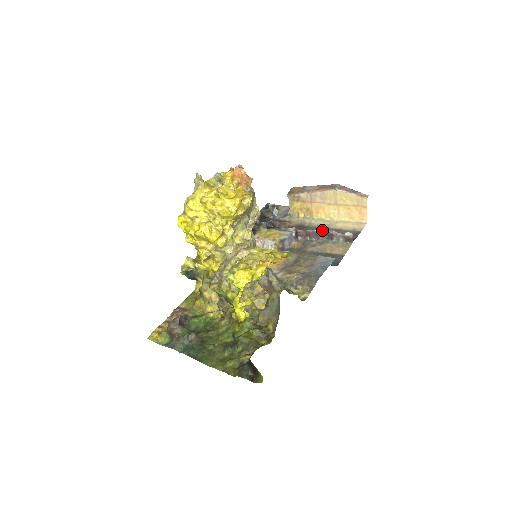
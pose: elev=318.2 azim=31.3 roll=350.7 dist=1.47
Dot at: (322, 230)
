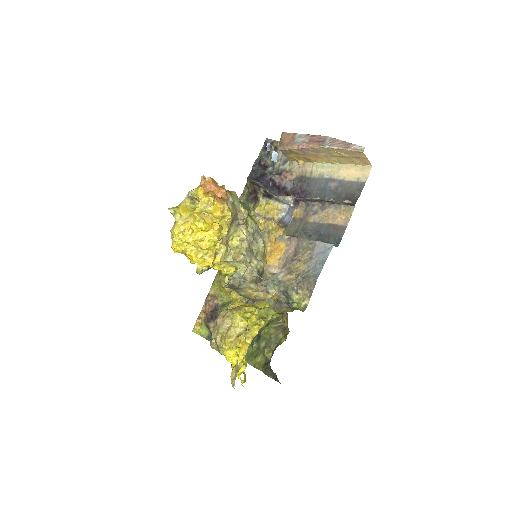
Dot at: (324, 184)
